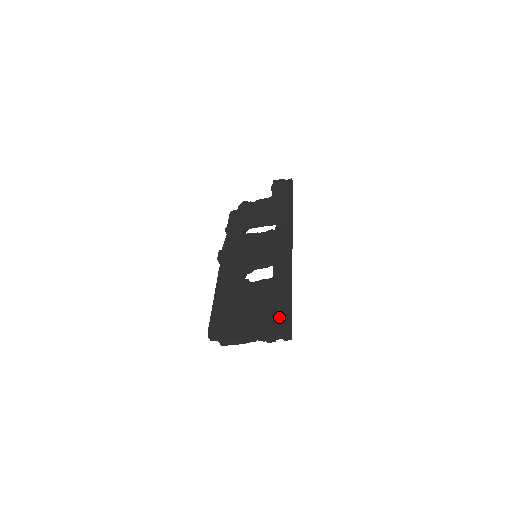
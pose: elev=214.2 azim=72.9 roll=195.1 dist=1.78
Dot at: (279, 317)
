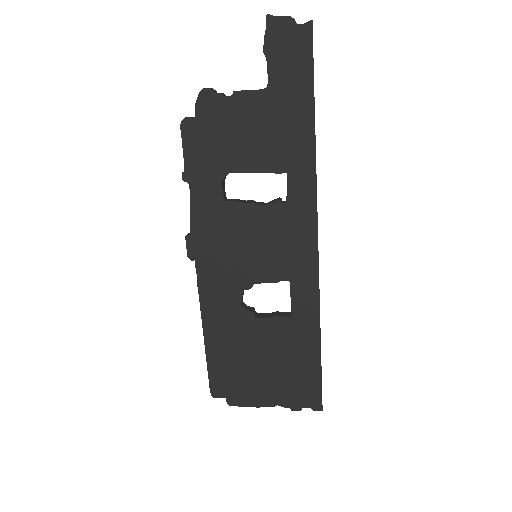
Dot at: (307, 385)
